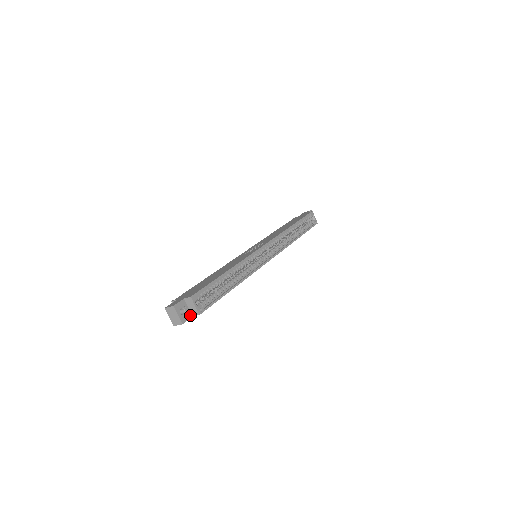
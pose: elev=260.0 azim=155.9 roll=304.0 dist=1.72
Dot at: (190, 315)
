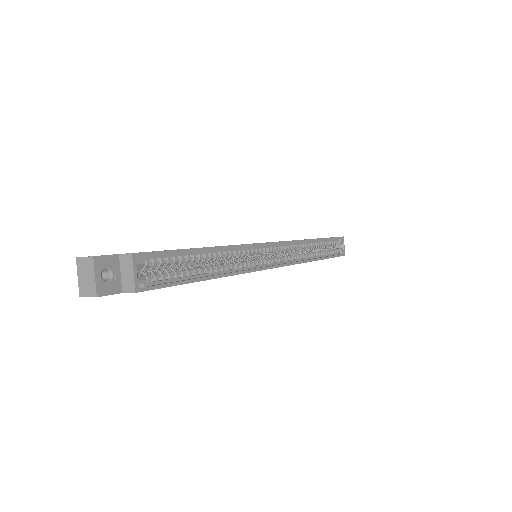
Dot at: (118, 288)
